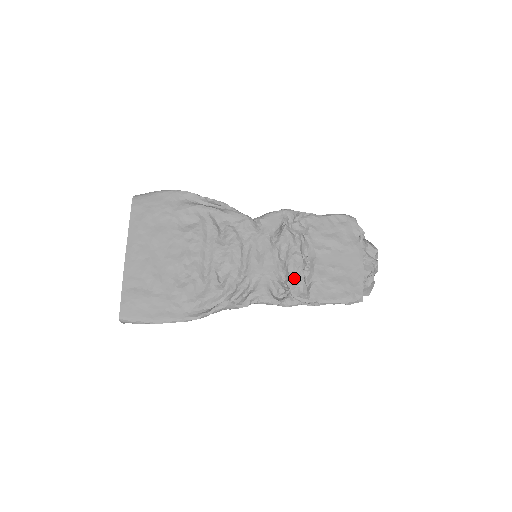
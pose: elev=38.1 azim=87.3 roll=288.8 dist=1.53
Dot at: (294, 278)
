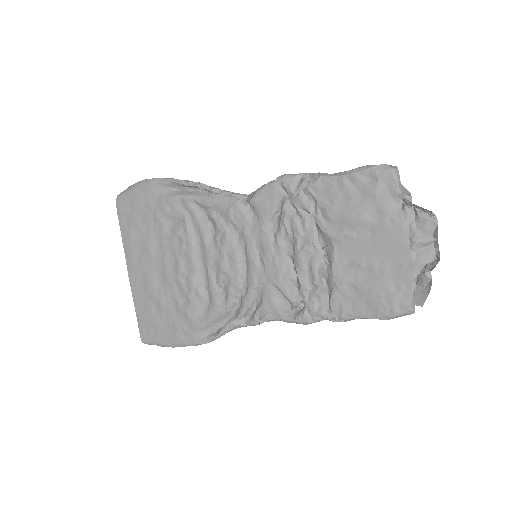
Dot at: (307, 285)
